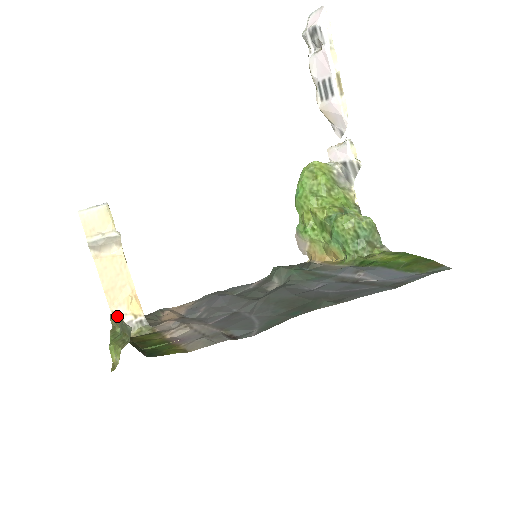
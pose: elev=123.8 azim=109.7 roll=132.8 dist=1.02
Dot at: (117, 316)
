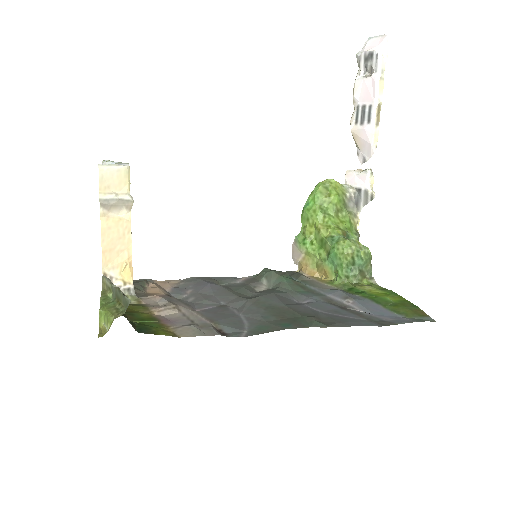
Dot at: occluded
